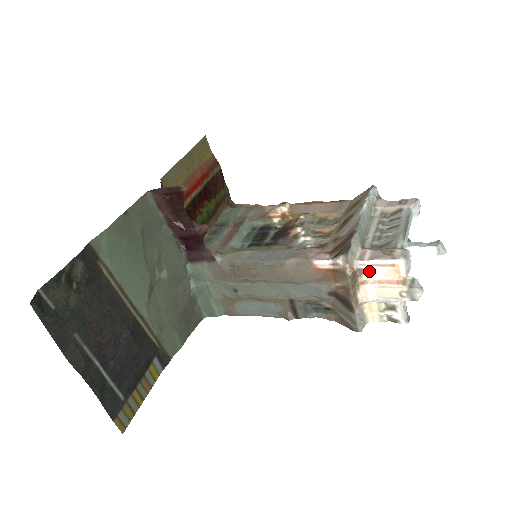
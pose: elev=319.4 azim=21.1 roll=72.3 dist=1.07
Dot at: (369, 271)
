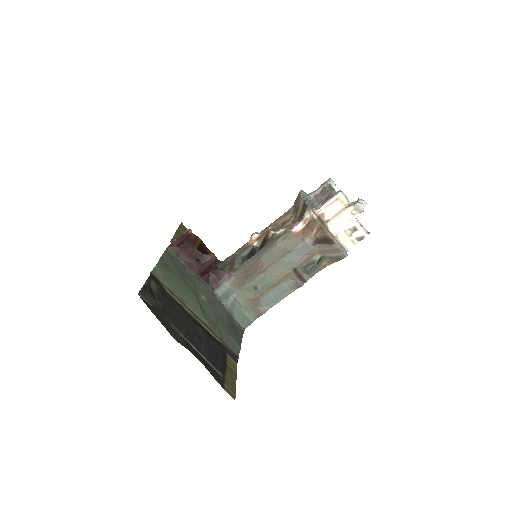
Dot at: (326, 212)
